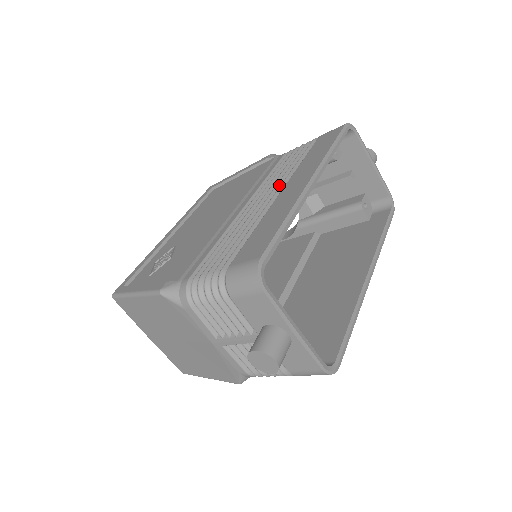
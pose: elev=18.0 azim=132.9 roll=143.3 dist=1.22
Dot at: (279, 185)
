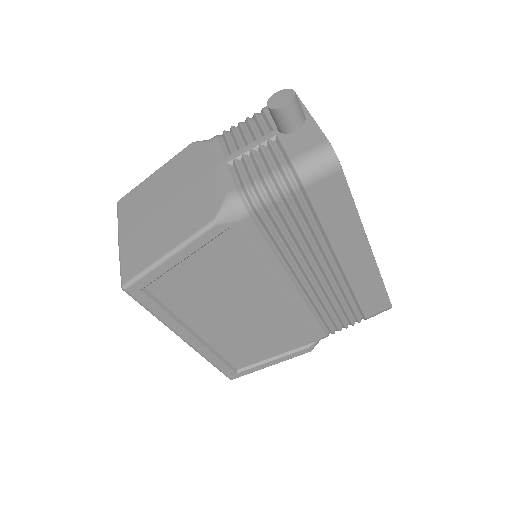
Dot at: occluded
